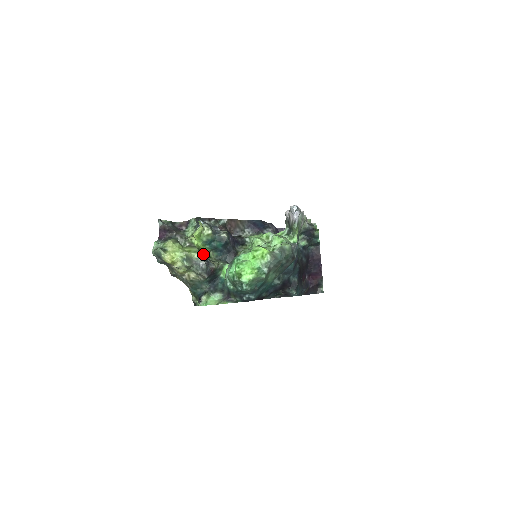
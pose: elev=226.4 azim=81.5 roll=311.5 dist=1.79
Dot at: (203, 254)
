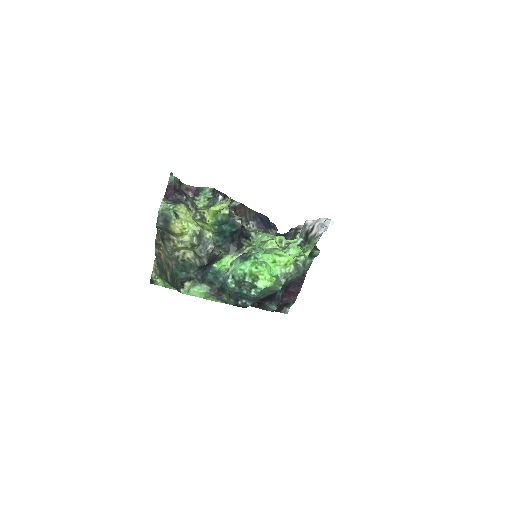
Dot at: occluded
